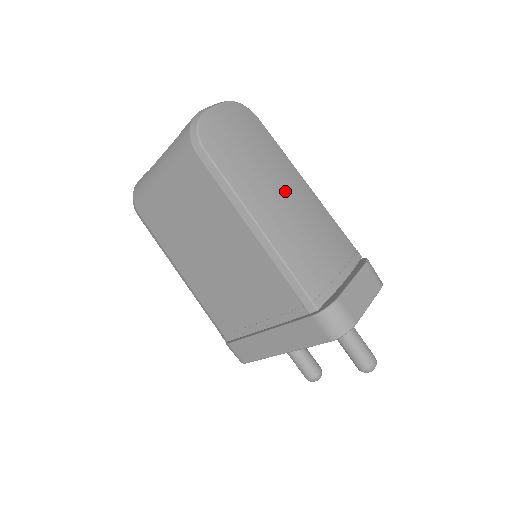
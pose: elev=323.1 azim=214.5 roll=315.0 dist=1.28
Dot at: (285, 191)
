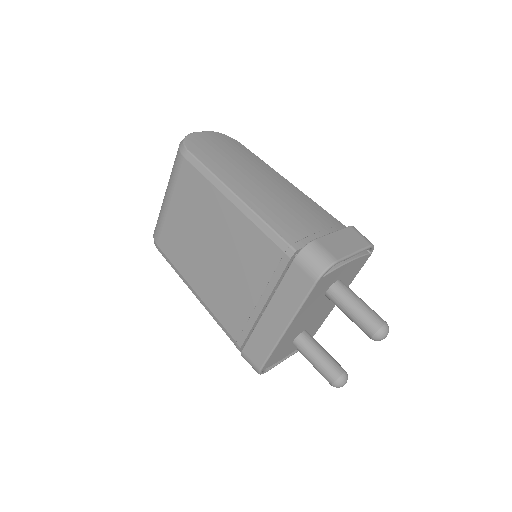
Dot at: (263, 178)
